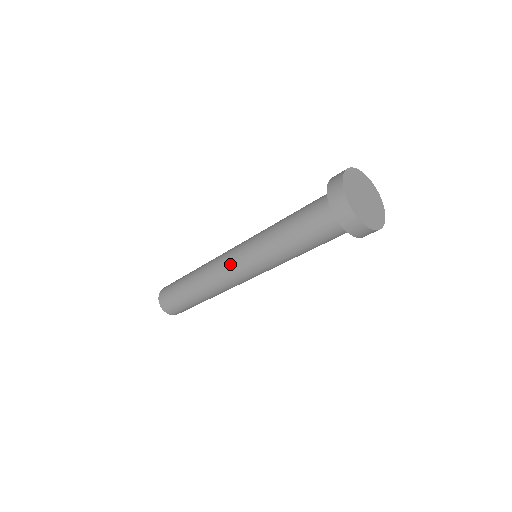
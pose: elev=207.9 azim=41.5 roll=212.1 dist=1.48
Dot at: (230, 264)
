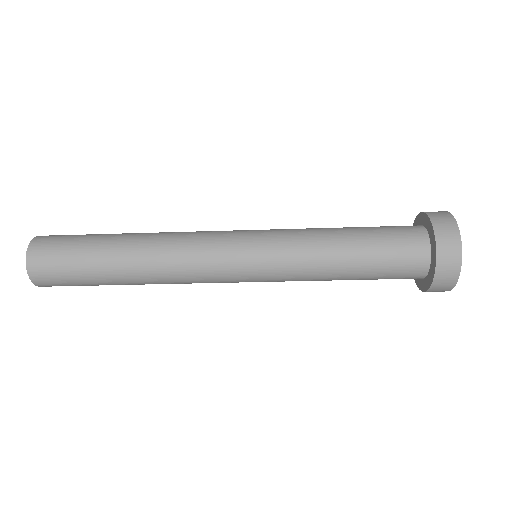
Dot at: (226, 237)
